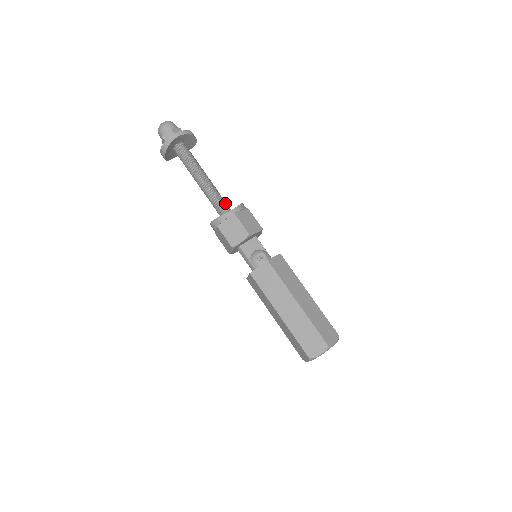
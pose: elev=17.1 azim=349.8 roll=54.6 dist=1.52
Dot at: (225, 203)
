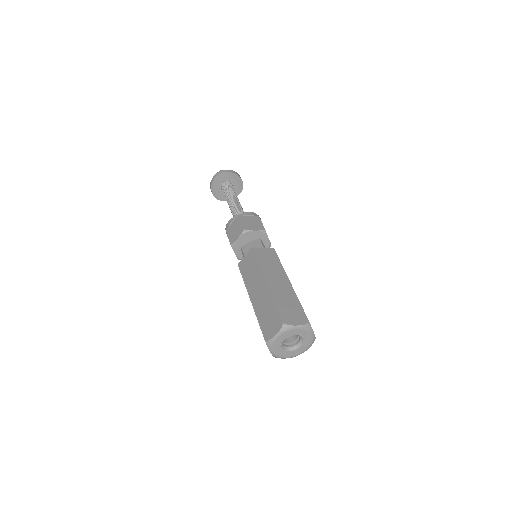
Dot at: occluded
